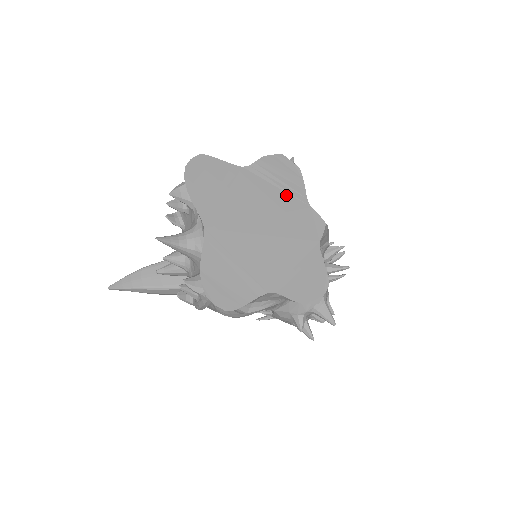
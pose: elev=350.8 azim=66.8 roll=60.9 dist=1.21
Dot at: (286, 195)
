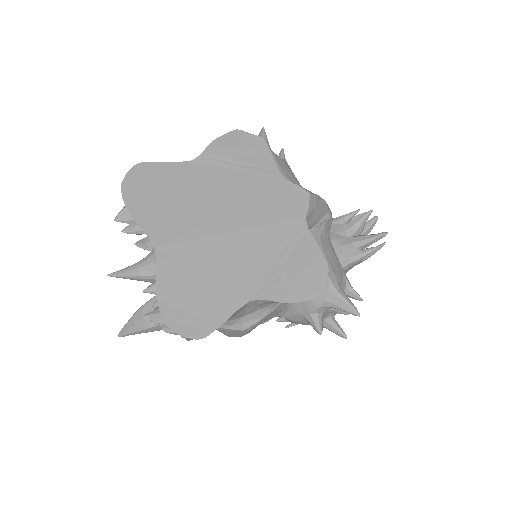
Dot at: (251, 176)
